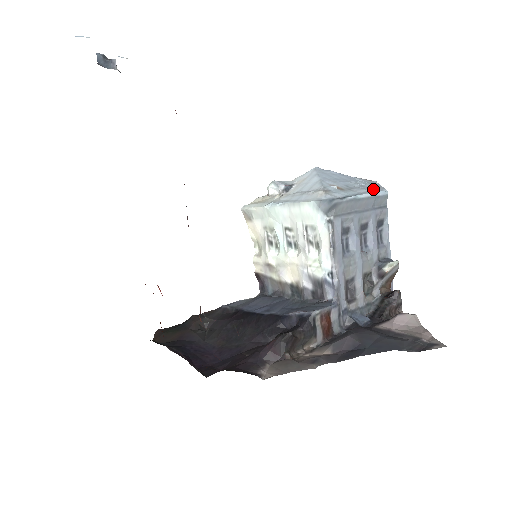
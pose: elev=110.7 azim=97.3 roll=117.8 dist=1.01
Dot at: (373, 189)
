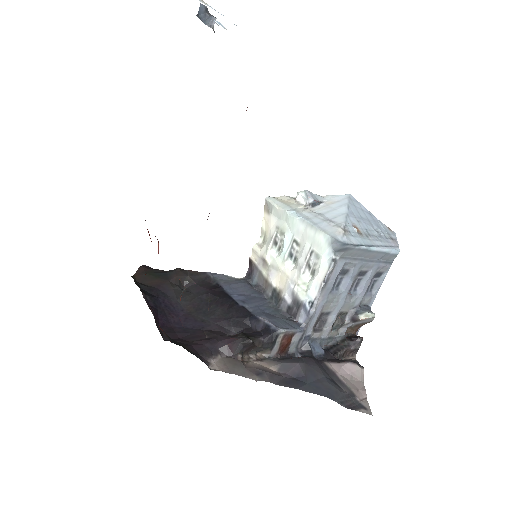
Dot at: (388, 244)
